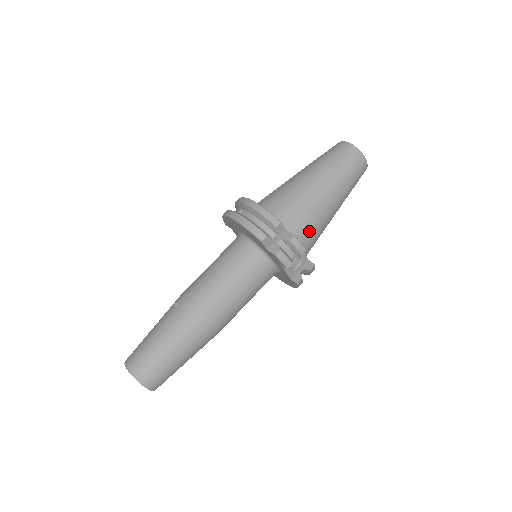
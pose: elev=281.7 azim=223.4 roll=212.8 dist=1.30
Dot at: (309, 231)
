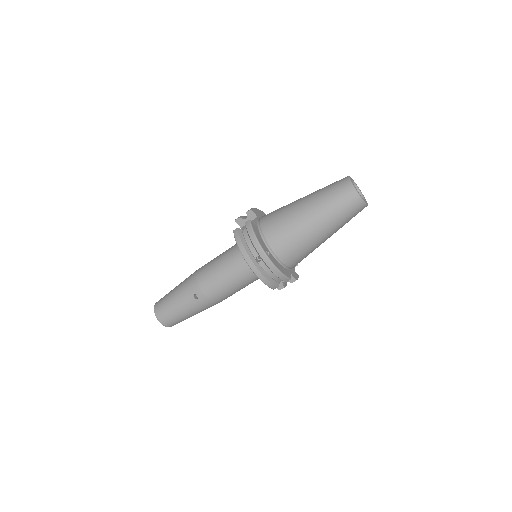
Dot at: occluded
